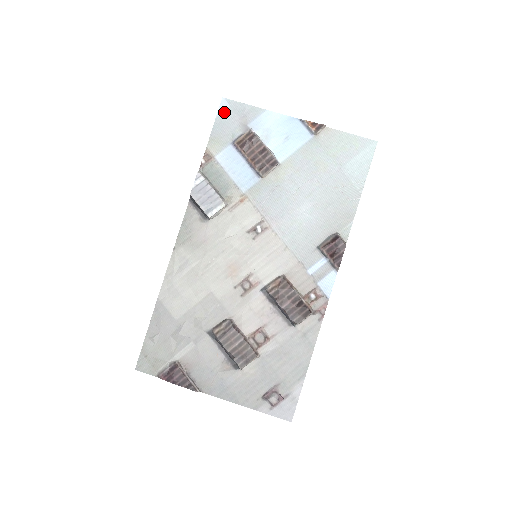
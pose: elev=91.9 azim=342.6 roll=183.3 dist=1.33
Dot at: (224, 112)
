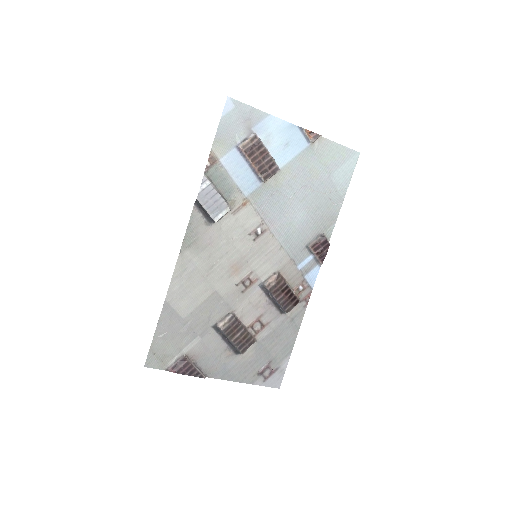
Dot at: (229, 113)
